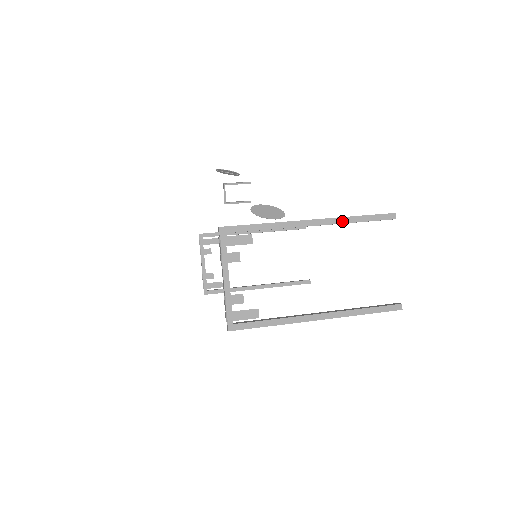
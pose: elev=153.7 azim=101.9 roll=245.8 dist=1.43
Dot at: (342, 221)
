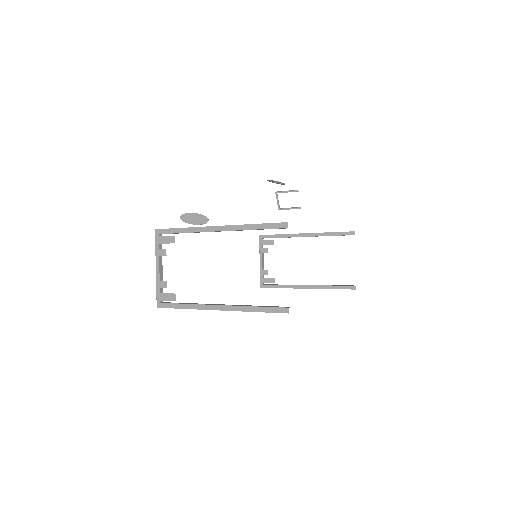
Dot at: (240, 228)
